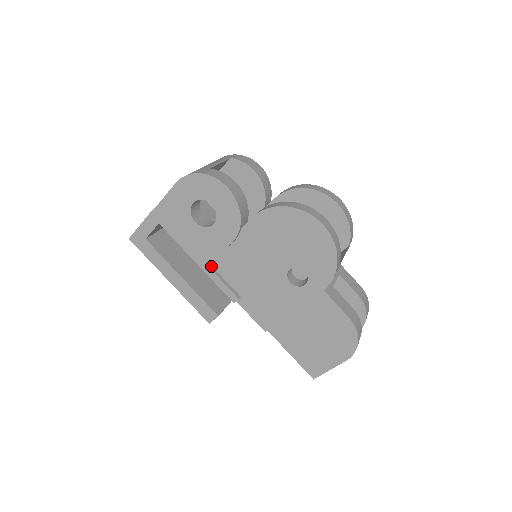
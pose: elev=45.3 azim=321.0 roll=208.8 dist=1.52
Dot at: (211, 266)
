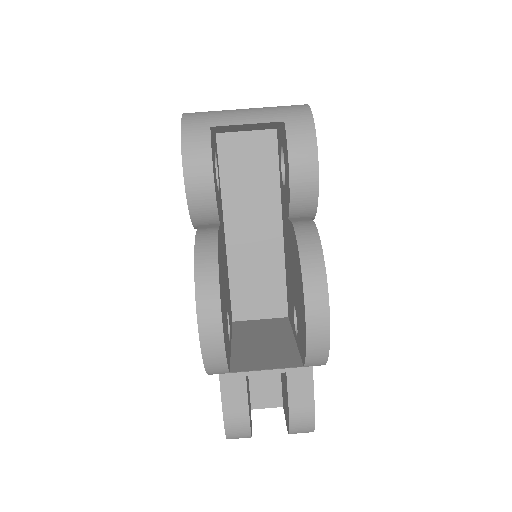
Dot at: occluded
